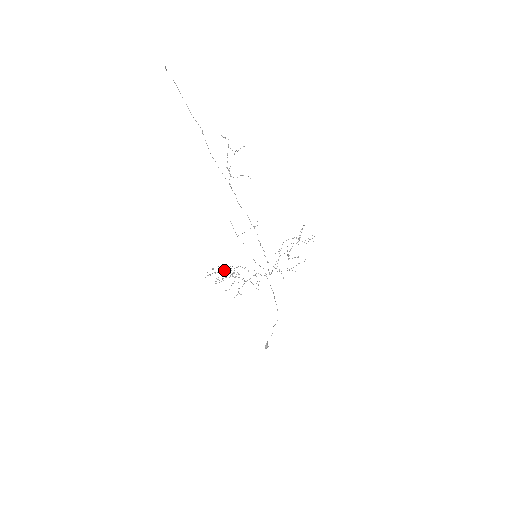
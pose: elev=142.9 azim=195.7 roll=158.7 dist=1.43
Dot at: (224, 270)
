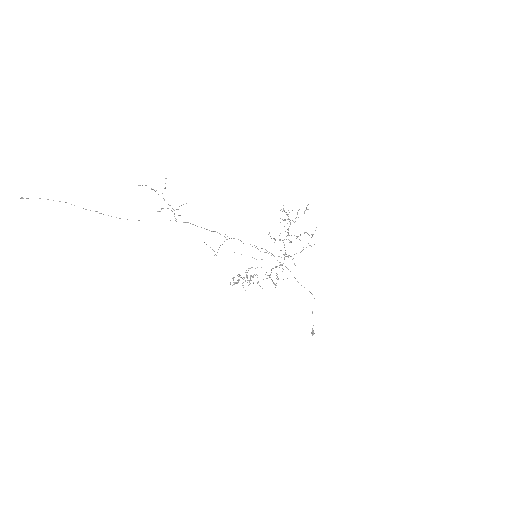
Dot at: occluded
